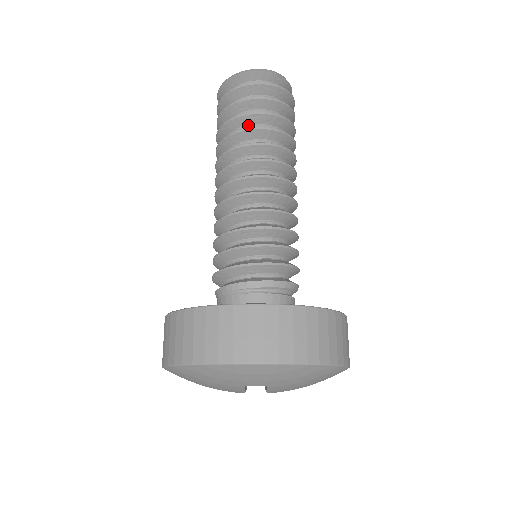
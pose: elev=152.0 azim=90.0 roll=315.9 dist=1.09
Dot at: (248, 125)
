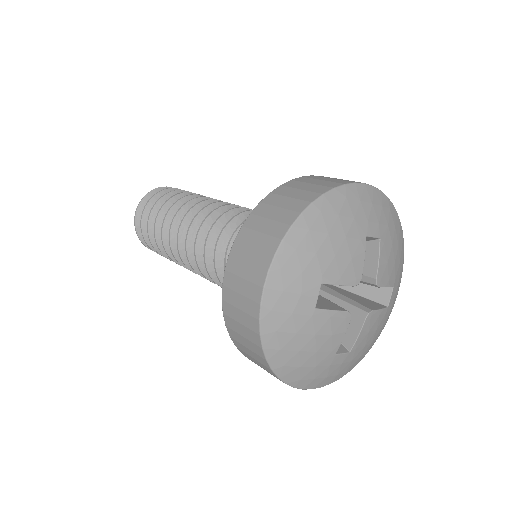
Dot at: occluded
